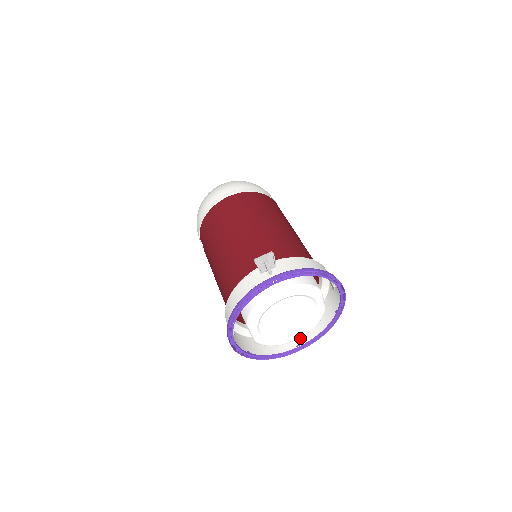
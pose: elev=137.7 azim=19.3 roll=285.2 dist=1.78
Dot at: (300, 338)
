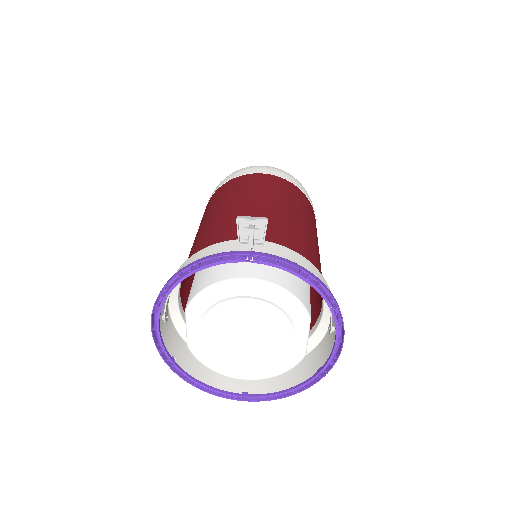
Dot at: (254, 385)
